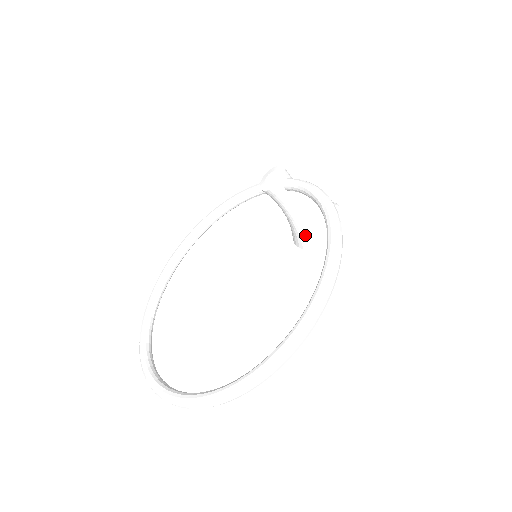
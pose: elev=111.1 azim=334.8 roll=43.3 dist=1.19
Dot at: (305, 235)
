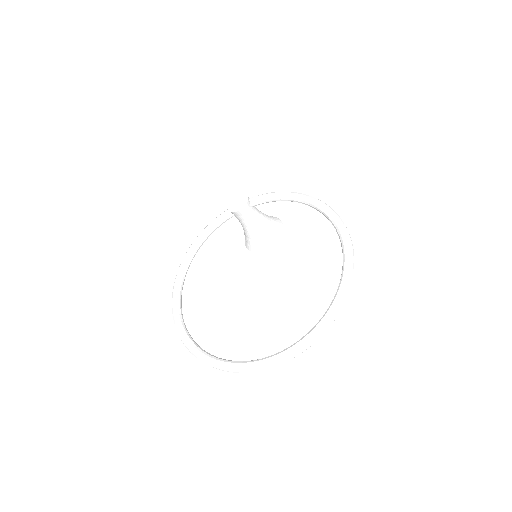
Dot at: (266, 240)
